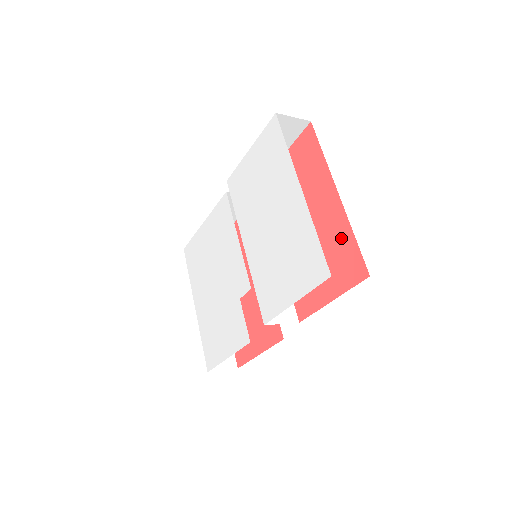
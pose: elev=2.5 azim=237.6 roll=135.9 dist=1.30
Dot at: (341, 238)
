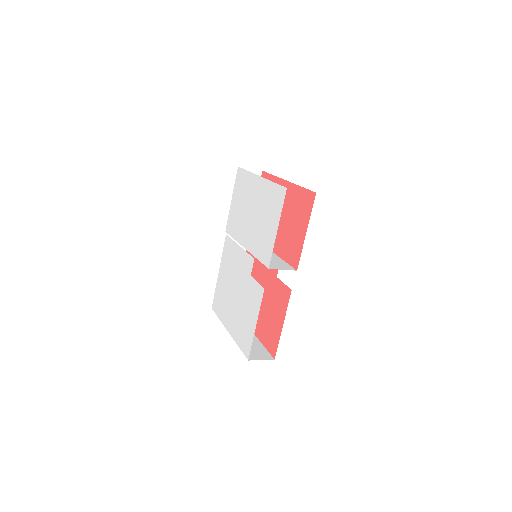
Dot at: (296, 197)
